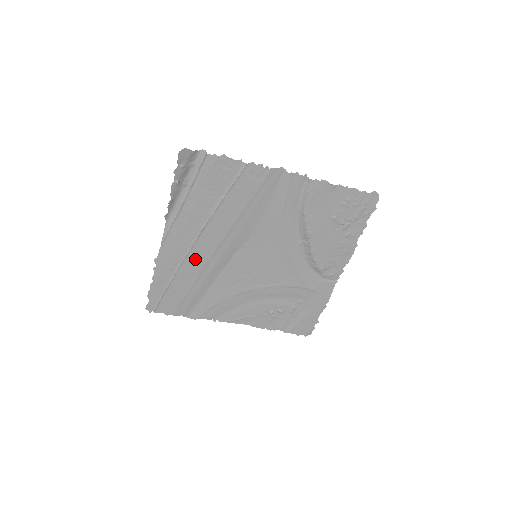
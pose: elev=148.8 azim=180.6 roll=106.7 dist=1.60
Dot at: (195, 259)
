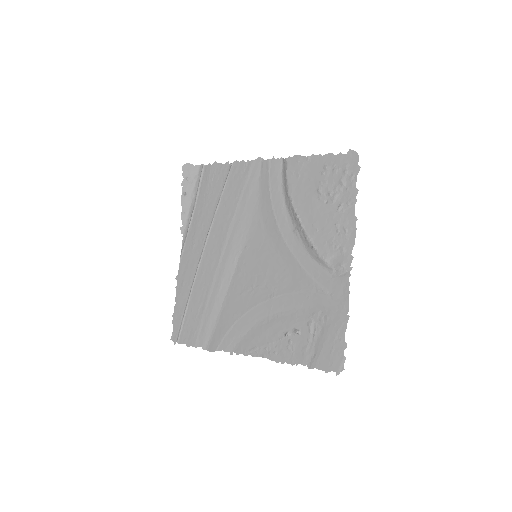
Dot at: (206, 270)
